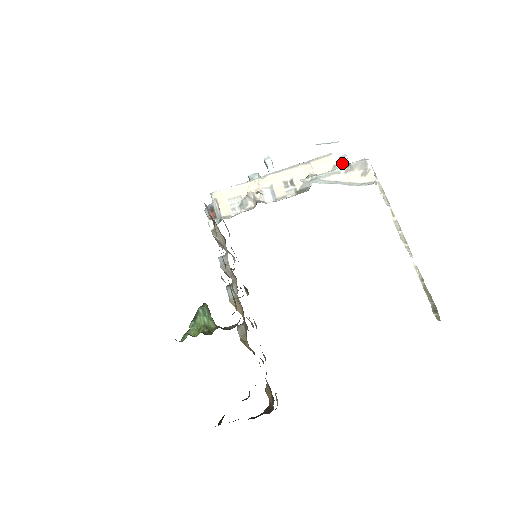
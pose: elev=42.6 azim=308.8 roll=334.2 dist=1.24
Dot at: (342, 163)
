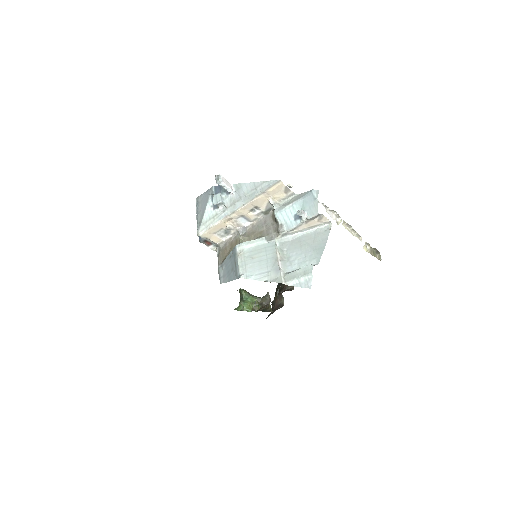
Dot at: (300, 216)
